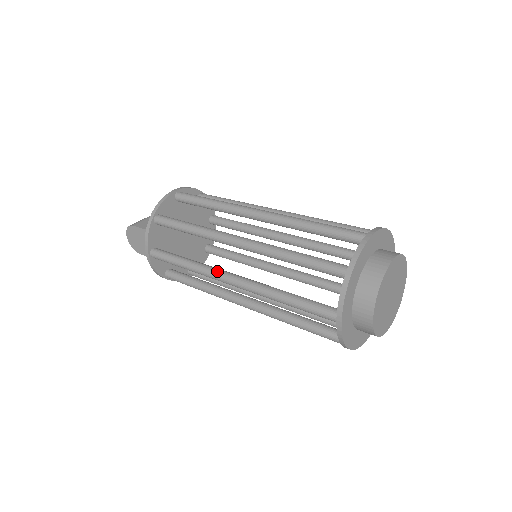
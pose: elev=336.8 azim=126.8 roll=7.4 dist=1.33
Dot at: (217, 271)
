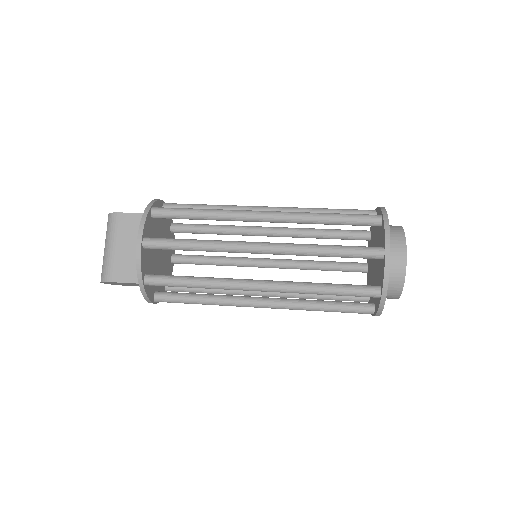
Dot at: (243, 303)
